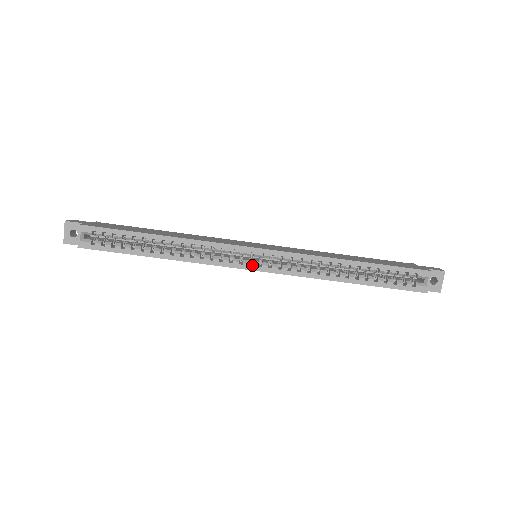
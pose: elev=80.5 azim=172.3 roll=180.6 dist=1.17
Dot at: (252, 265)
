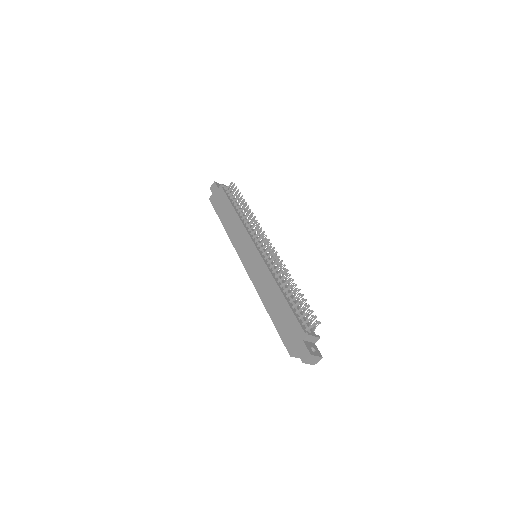
Dot at: occluded
